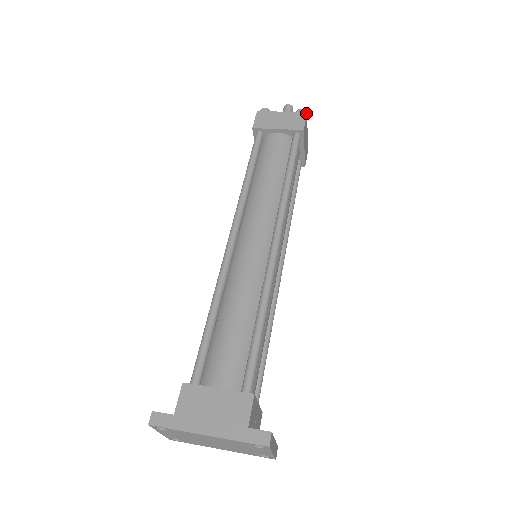
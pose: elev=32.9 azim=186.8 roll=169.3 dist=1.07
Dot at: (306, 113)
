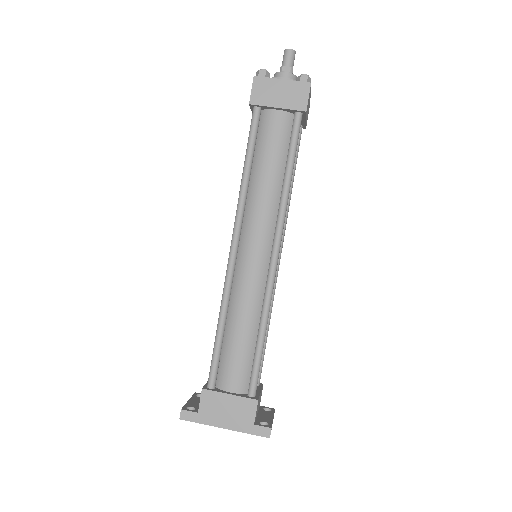
Dot at: (310, 84)
